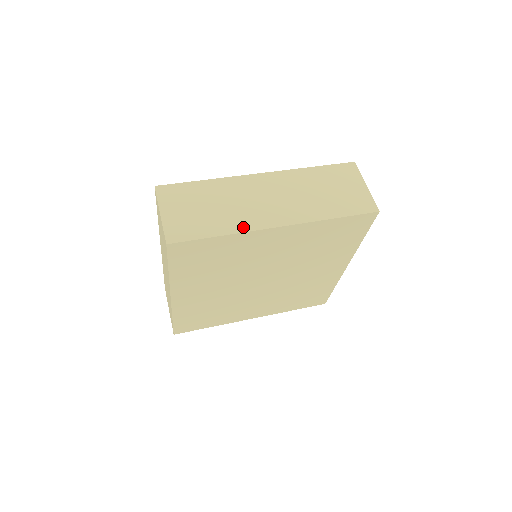
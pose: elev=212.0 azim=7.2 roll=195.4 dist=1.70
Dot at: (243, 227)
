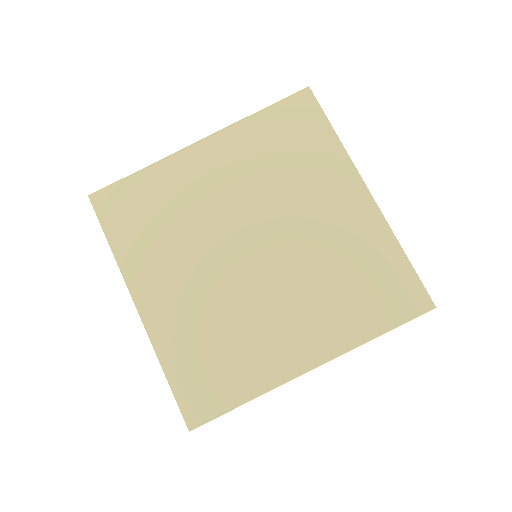
Dot at: occluded
